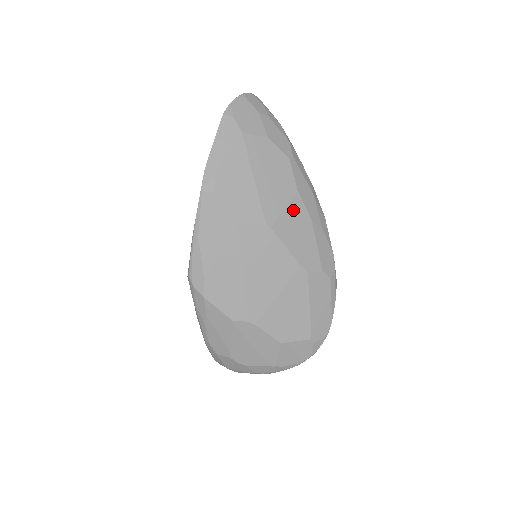
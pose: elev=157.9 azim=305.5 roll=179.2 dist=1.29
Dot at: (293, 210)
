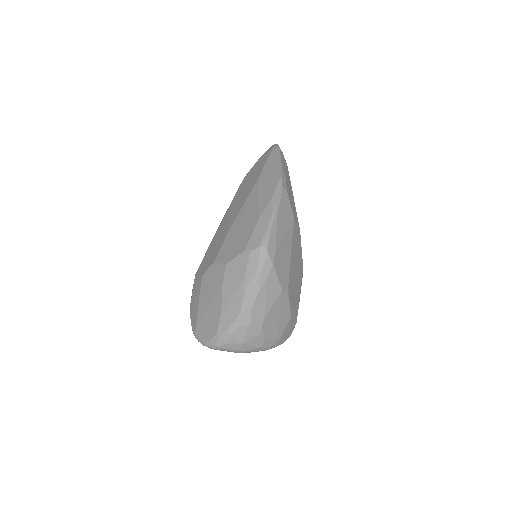
Dot at: occluded
